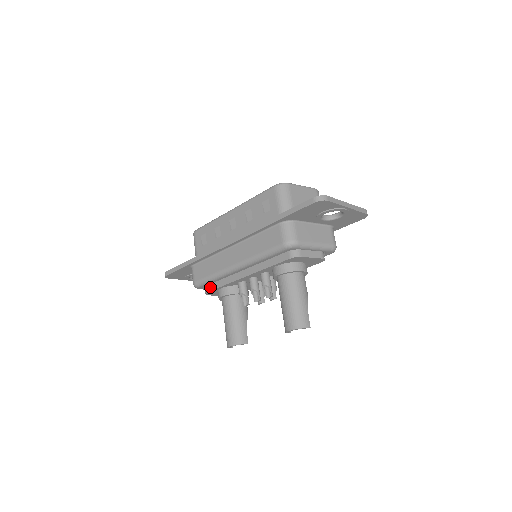
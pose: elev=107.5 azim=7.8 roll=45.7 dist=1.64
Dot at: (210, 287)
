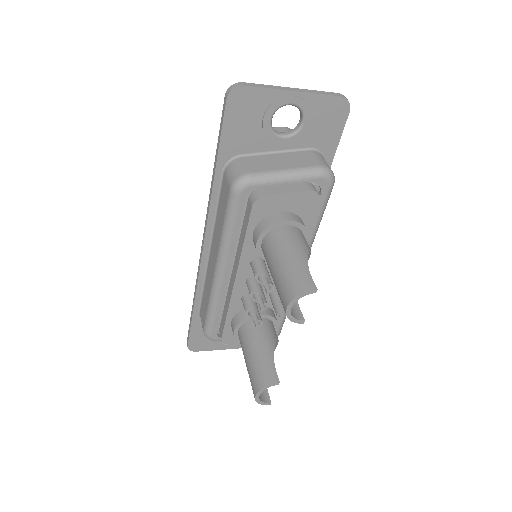
Dot at: (221, 328)
